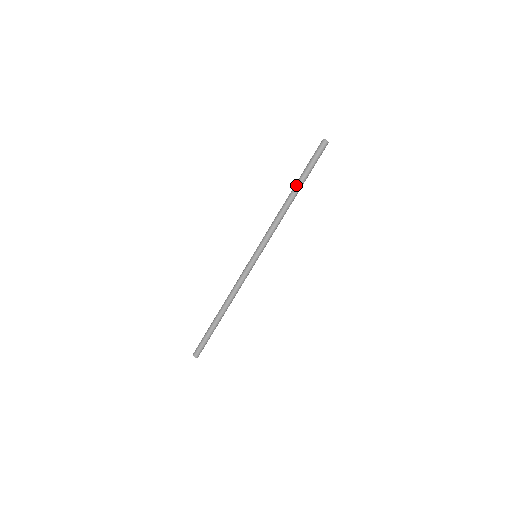
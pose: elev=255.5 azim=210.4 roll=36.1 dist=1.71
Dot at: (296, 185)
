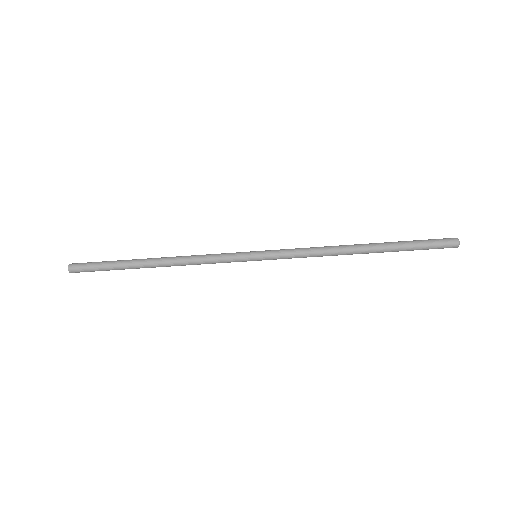
Dot at: (379, 243)
